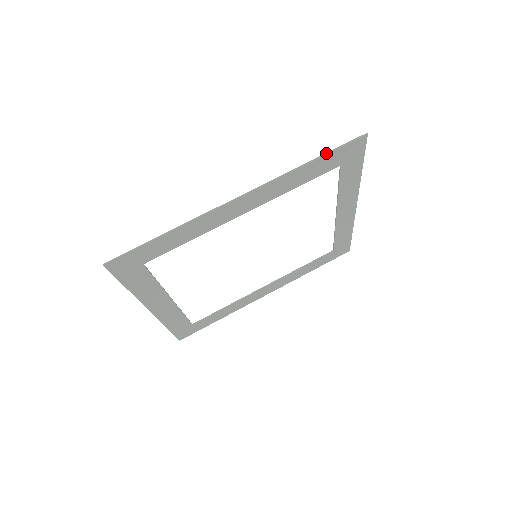
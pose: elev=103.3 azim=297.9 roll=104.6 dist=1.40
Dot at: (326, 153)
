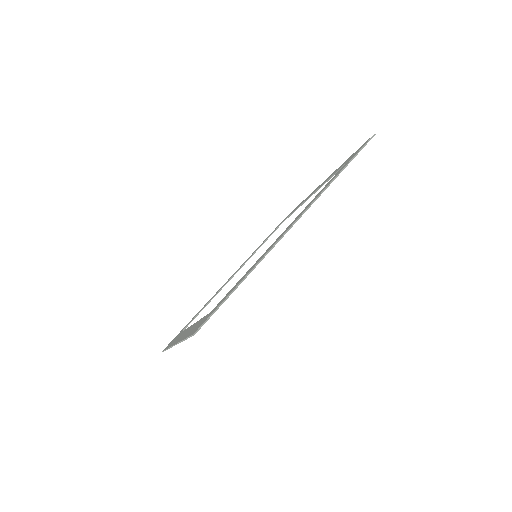
Dot at: (351, 160)
